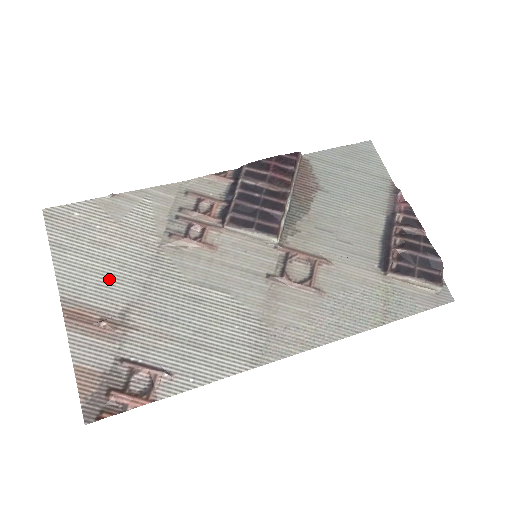
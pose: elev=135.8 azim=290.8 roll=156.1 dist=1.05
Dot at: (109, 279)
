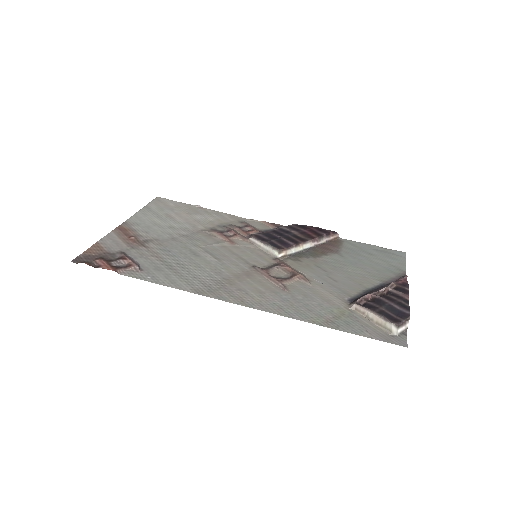
Dot at: (157, 227)
